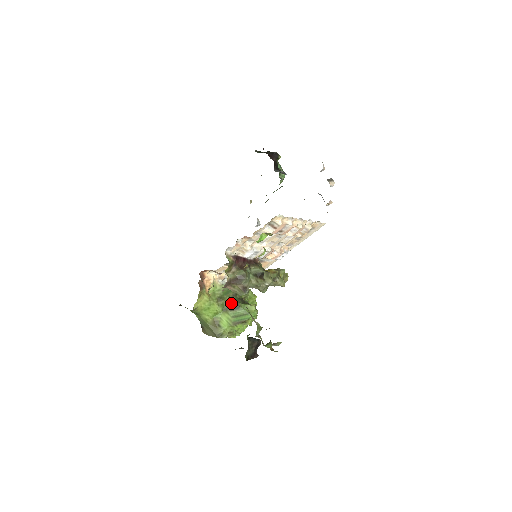
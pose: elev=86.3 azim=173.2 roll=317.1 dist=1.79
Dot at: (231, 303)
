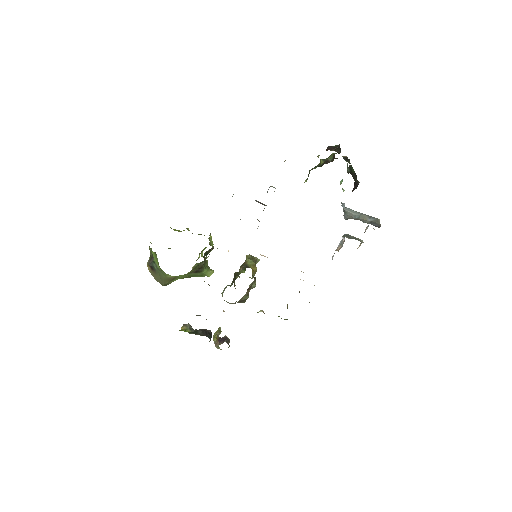
Dot at: (198, 268)
